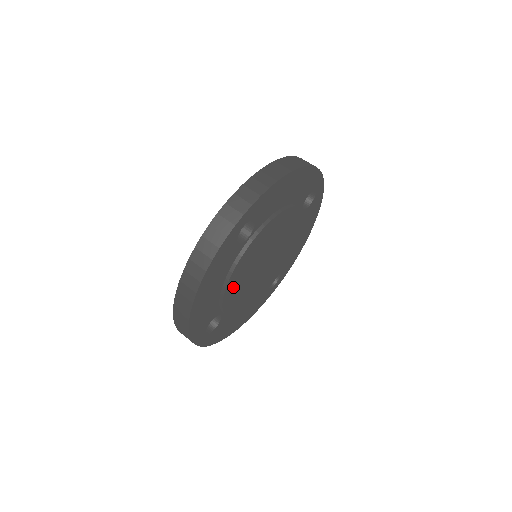
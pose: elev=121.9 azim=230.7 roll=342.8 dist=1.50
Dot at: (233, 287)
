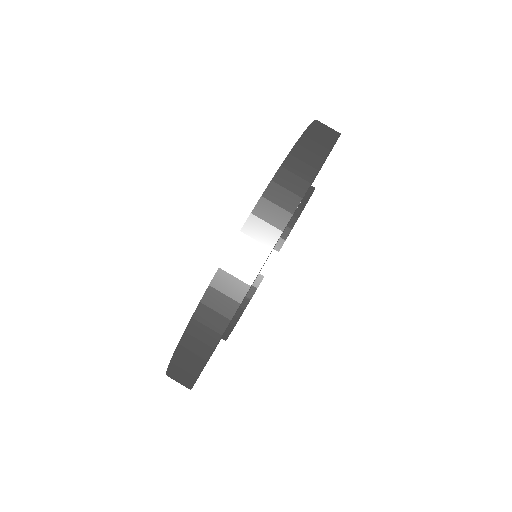
Dot at: occluded
